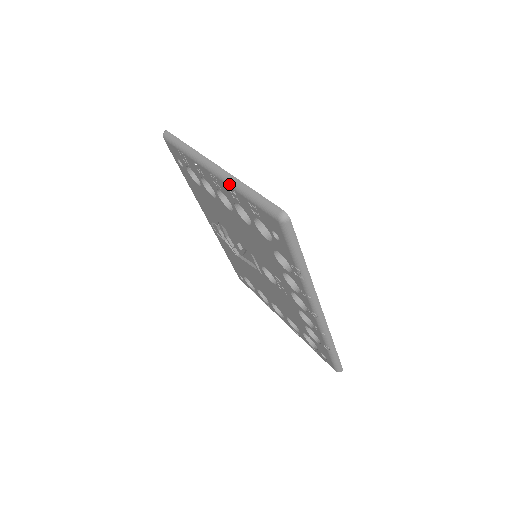
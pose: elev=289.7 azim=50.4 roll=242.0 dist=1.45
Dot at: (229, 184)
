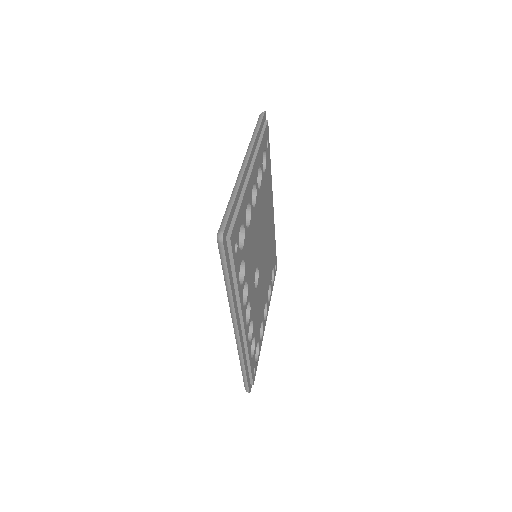
Dot at: (235, 184)
